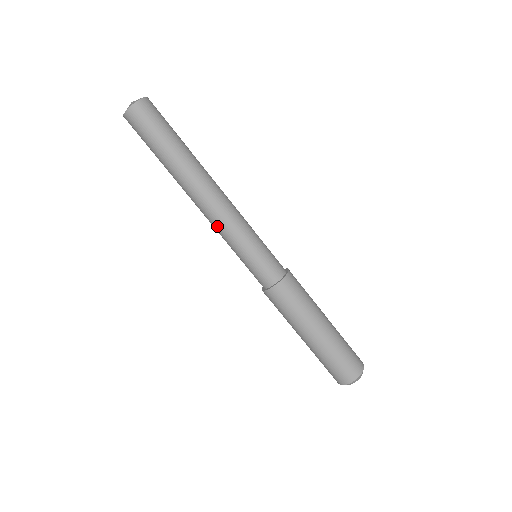
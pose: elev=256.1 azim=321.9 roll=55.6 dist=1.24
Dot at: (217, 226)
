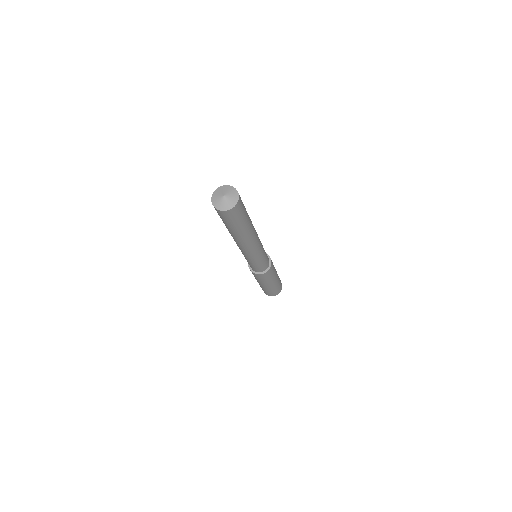
Dot at: (246, 254)
